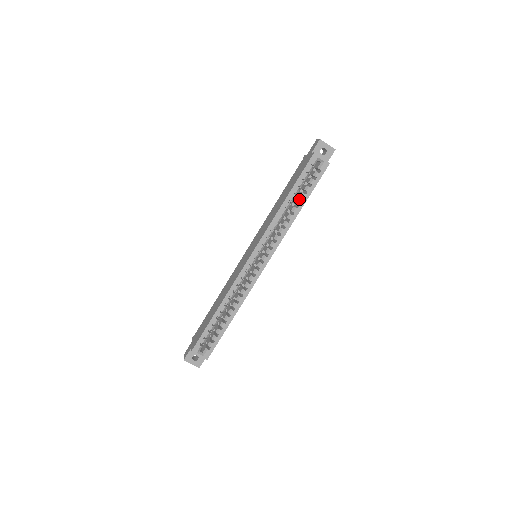
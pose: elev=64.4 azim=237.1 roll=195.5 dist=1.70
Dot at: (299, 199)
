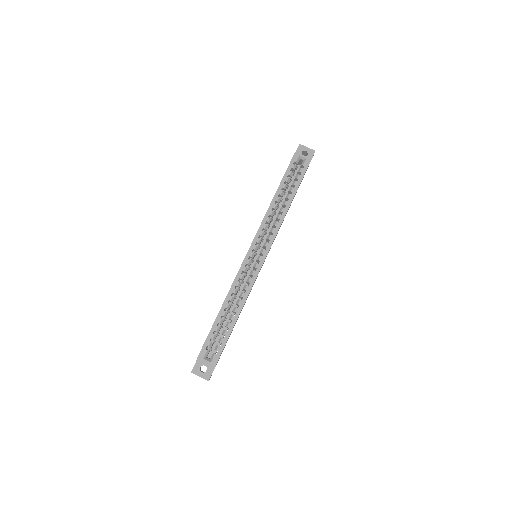
Dot at: occluded
